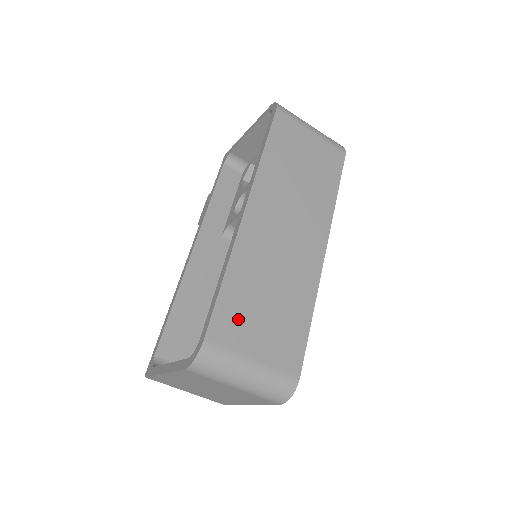
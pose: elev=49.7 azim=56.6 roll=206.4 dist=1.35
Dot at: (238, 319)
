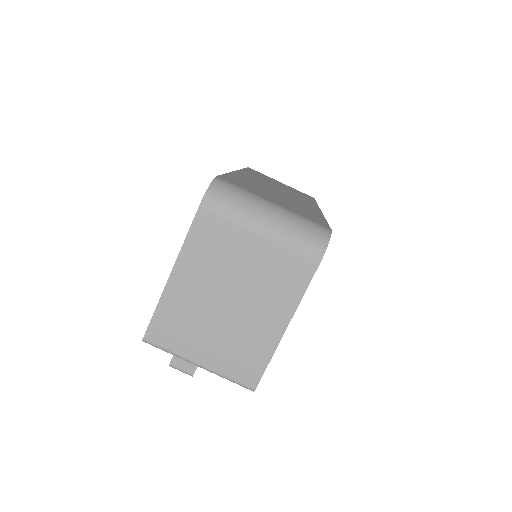
Dot at: (248, 187)
